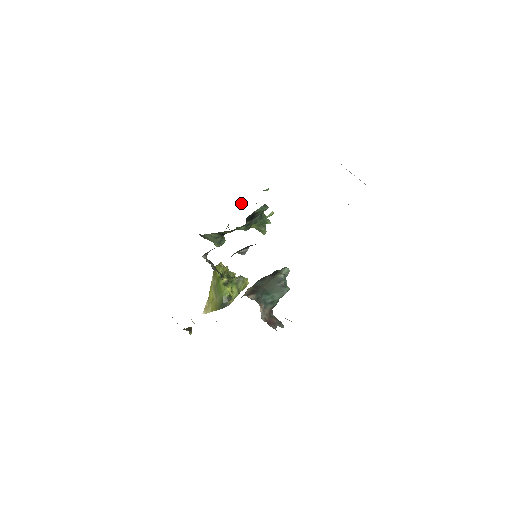
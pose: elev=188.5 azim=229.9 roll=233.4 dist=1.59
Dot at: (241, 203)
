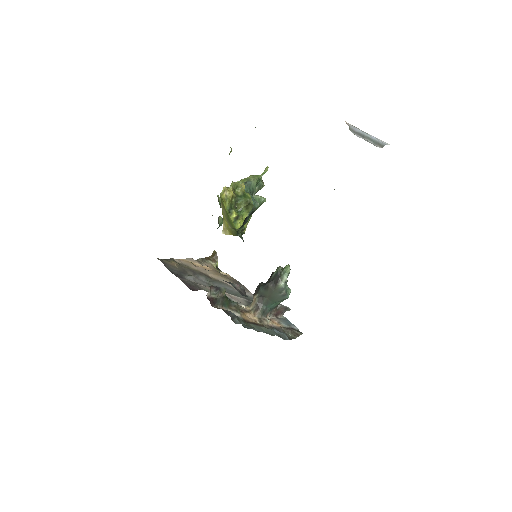
Dot at: occluded
